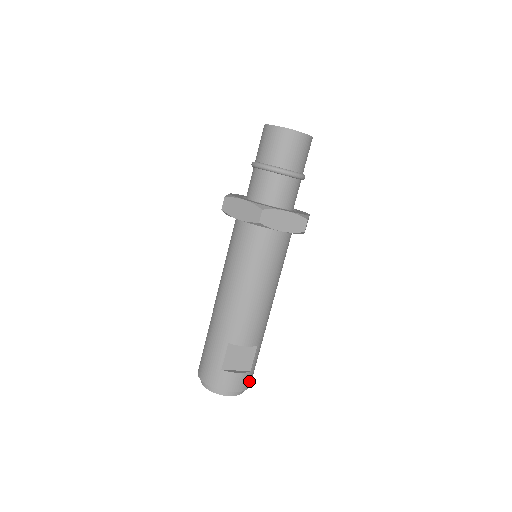
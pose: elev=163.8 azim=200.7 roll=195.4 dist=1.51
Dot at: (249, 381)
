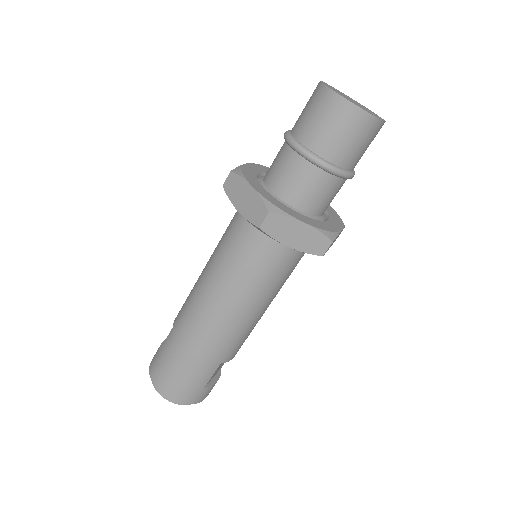
Dot at: occluded
